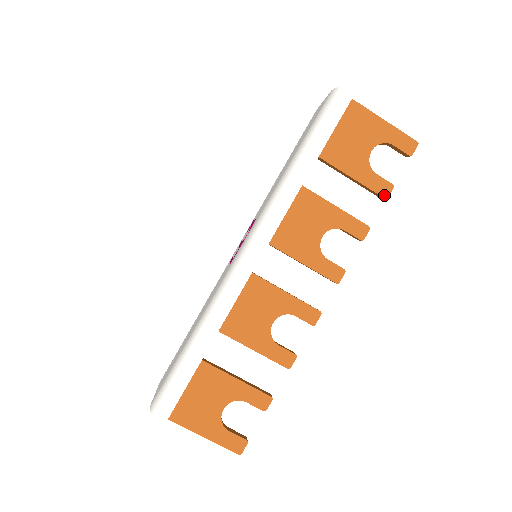
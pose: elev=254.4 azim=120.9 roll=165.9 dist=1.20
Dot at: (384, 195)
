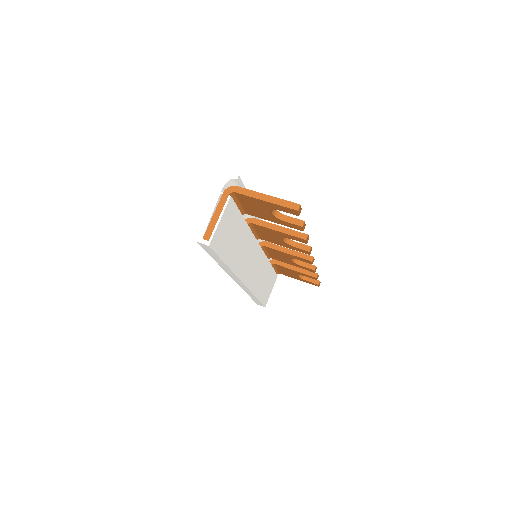
Dot at: (316, 273)
